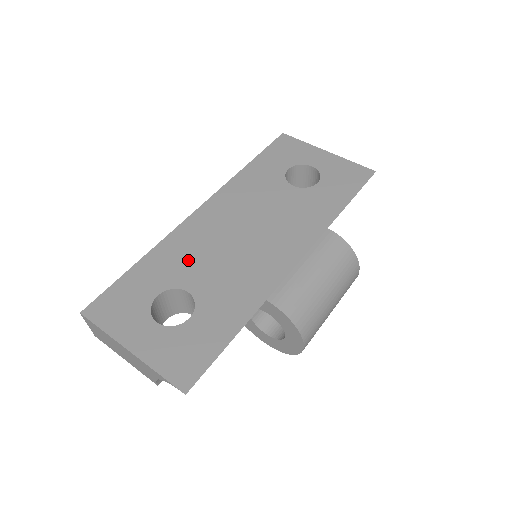
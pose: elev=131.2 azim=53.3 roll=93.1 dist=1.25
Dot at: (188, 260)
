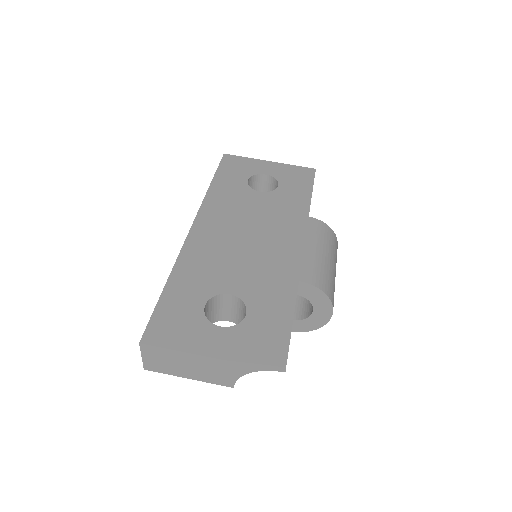
Dot at: (212, 269)
